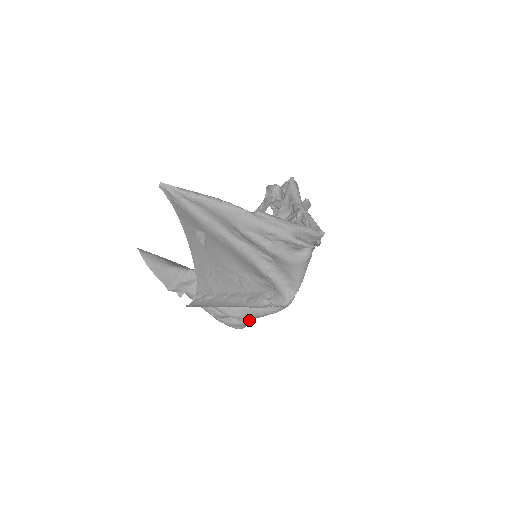
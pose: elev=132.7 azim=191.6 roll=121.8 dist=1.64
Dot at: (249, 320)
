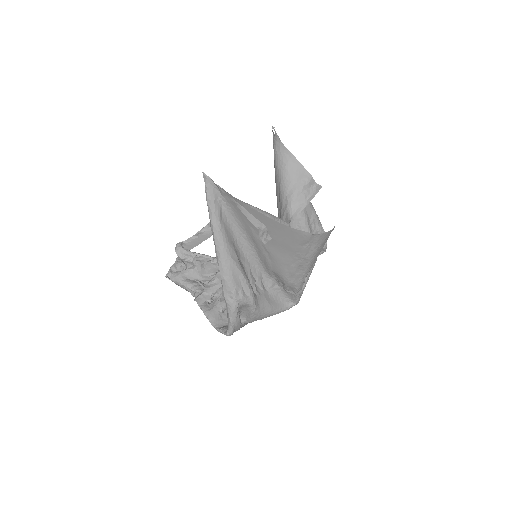
Dot at: occluded
